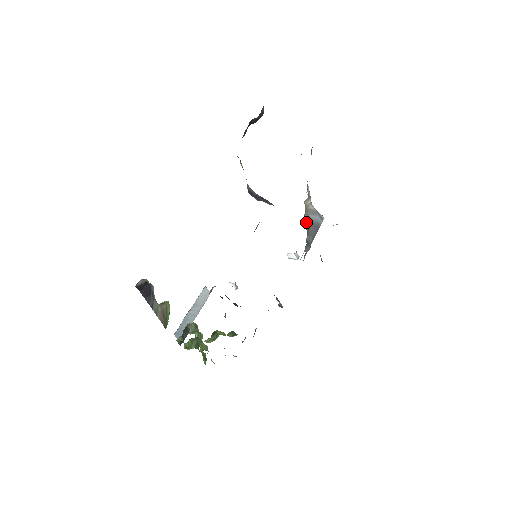
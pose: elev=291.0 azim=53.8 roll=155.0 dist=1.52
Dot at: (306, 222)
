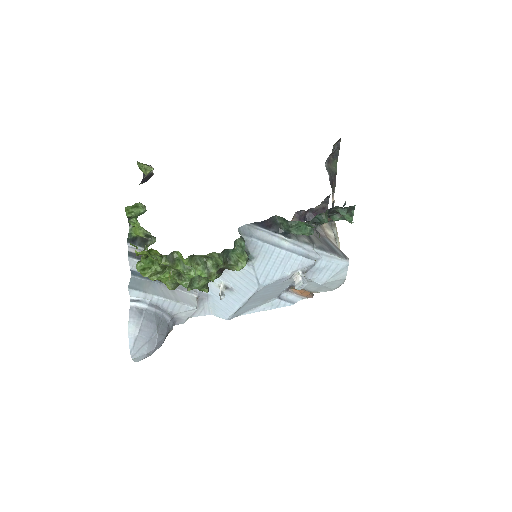
Dot at: (317, 230)
